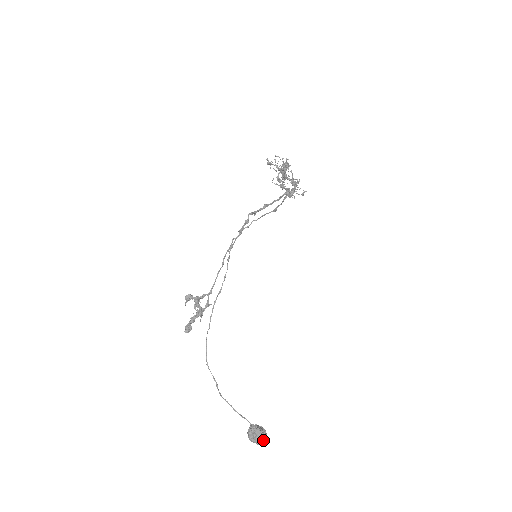
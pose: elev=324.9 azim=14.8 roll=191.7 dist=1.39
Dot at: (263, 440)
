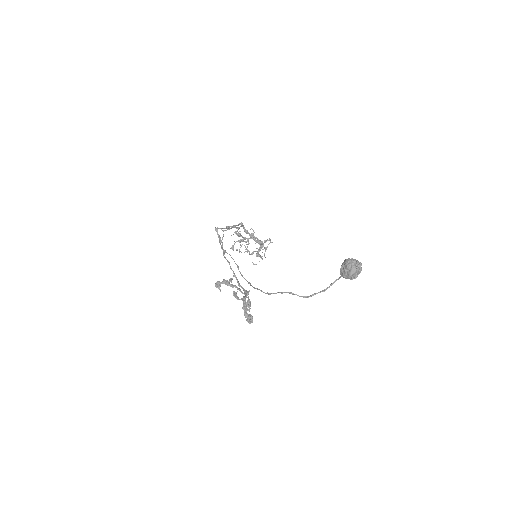
Dot at: (356, 261)
